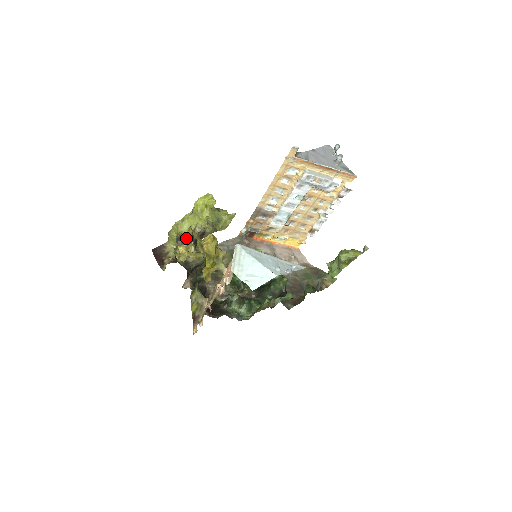
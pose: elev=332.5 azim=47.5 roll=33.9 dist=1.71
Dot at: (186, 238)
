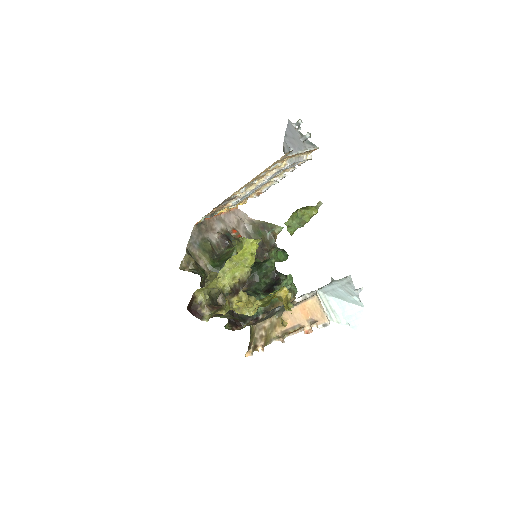
Dot at: (235, 289)
